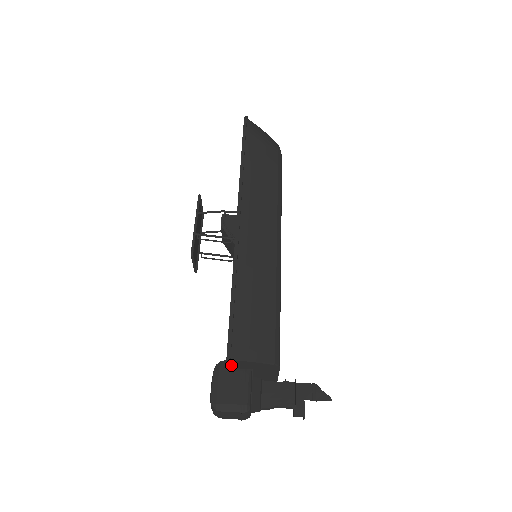
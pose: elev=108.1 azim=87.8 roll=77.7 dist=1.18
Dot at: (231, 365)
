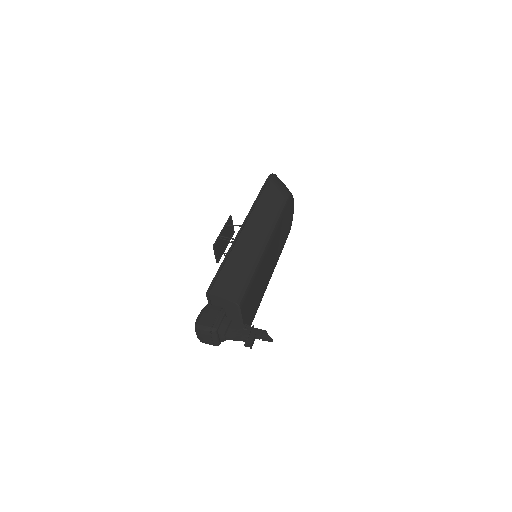
Dot at: (211, 300)
